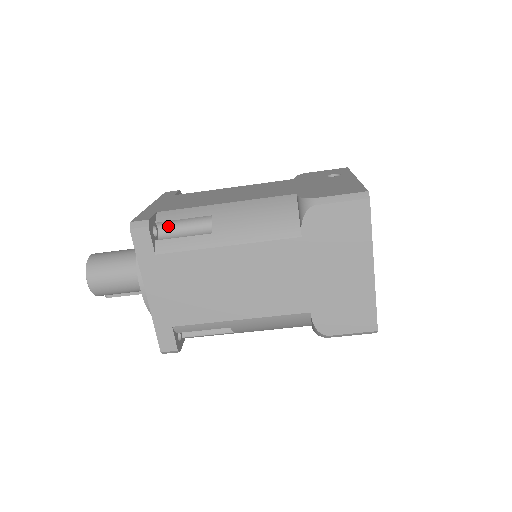
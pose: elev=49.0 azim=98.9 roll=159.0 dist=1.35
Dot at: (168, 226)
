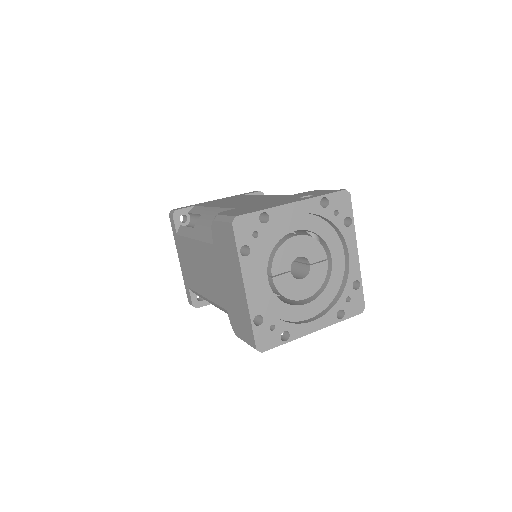
Dot at: (193, 217)
